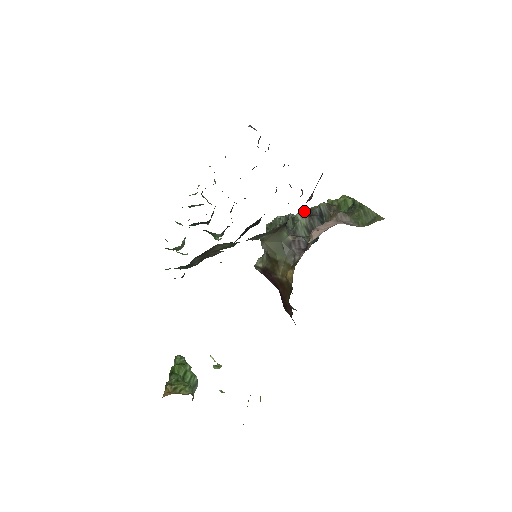
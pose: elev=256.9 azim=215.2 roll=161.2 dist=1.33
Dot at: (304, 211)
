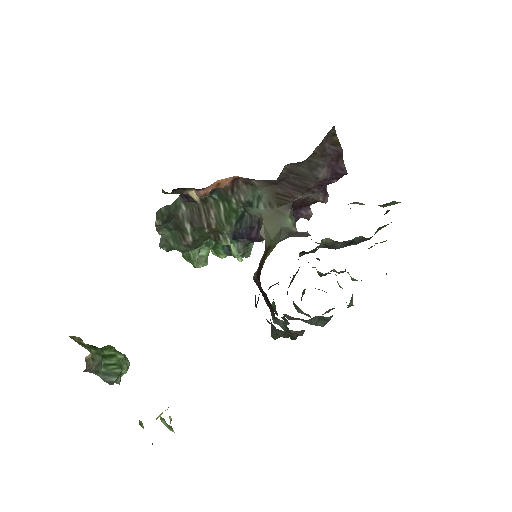
Dot at: occluded
